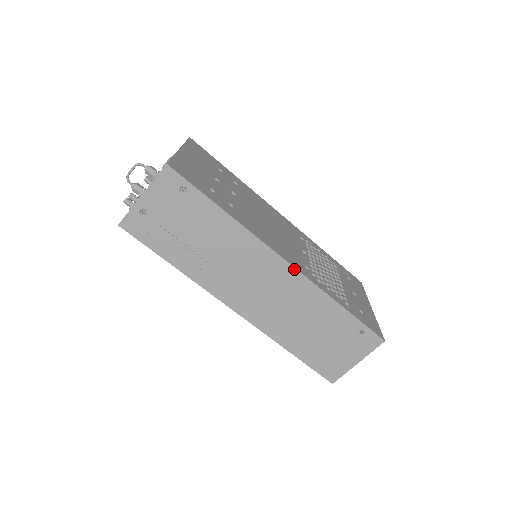
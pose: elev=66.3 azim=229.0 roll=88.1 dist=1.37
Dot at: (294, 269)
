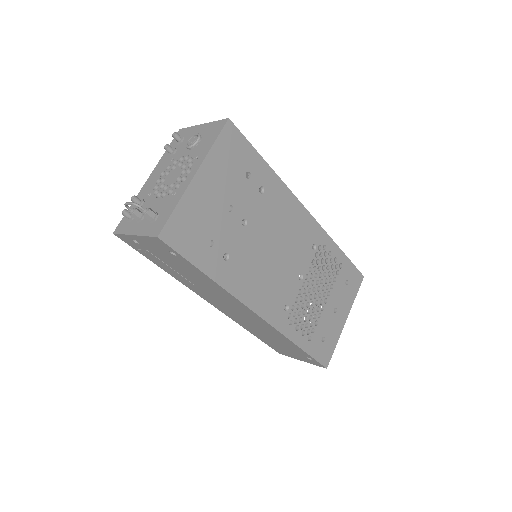
Dot at: (265, 321)
